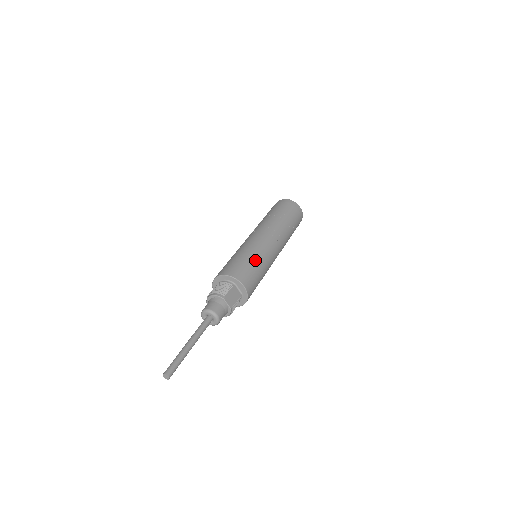
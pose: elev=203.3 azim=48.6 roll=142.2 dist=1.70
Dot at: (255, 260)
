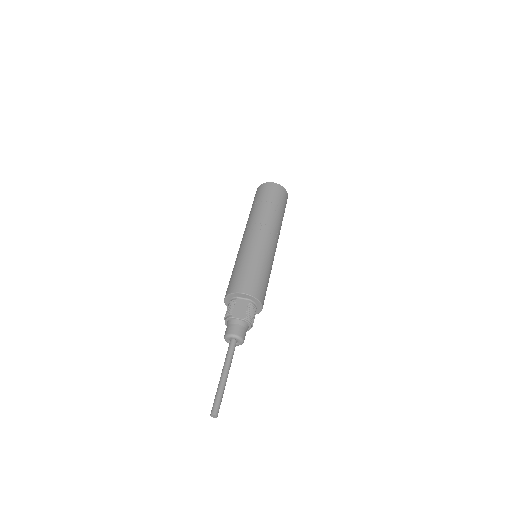
Dot at: (244, 264)
